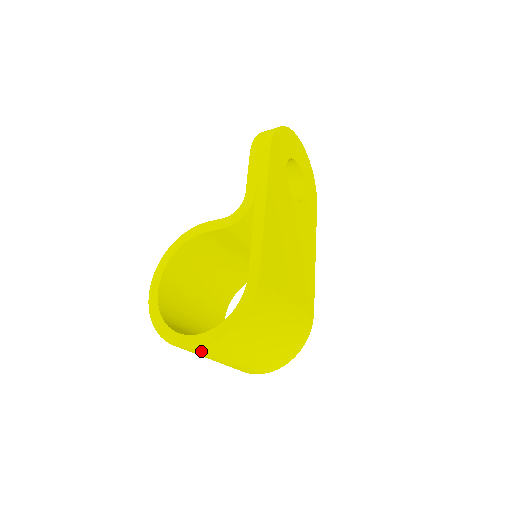
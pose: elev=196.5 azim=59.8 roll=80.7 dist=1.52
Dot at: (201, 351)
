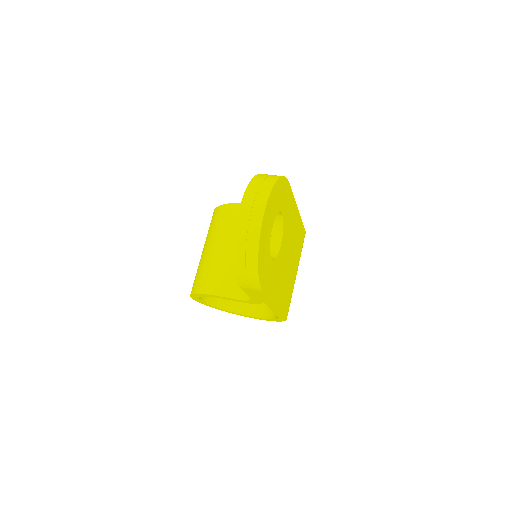
Dot at: occluded
